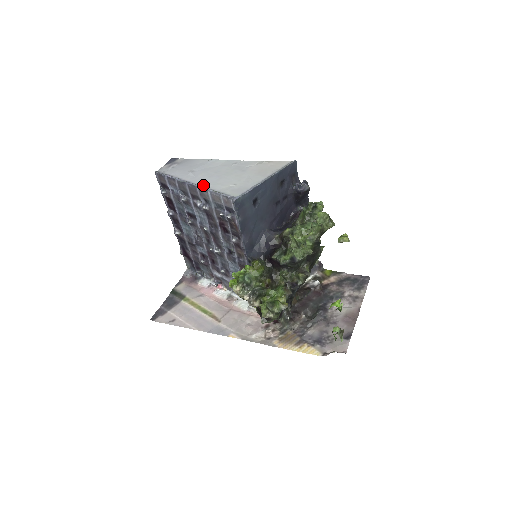
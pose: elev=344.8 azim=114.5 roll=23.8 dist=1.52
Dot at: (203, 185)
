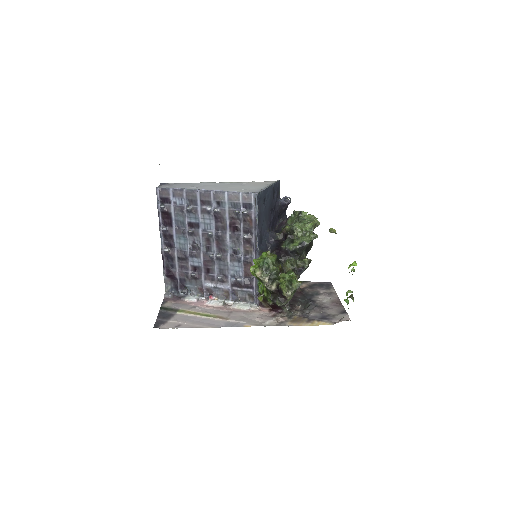
Dot at: (215, 191)
